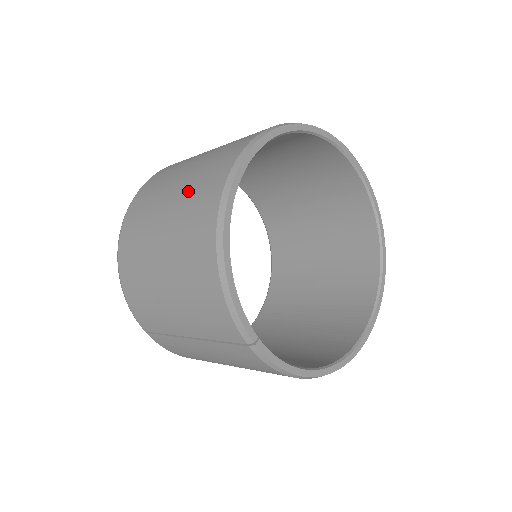
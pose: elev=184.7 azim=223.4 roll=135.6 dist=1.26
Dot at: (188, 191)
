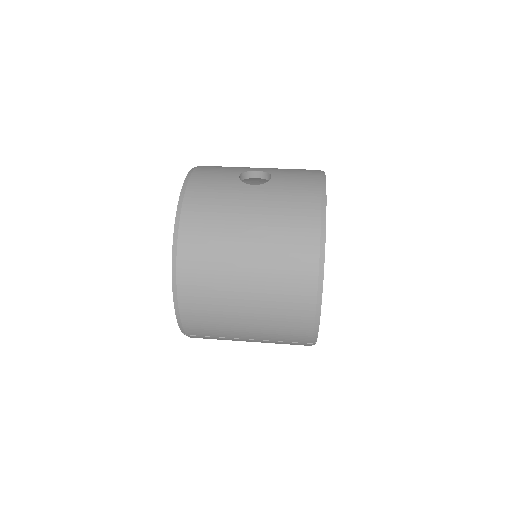
Dot at: (273, 254)
